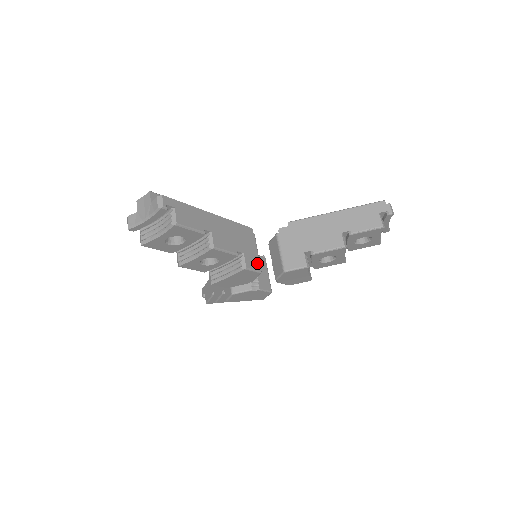
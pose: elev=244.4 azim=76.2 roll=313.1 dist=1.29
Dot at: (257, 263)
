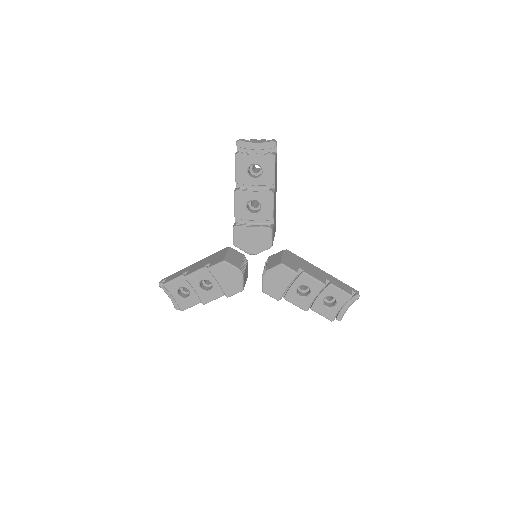
Dot at: (273, 240)
